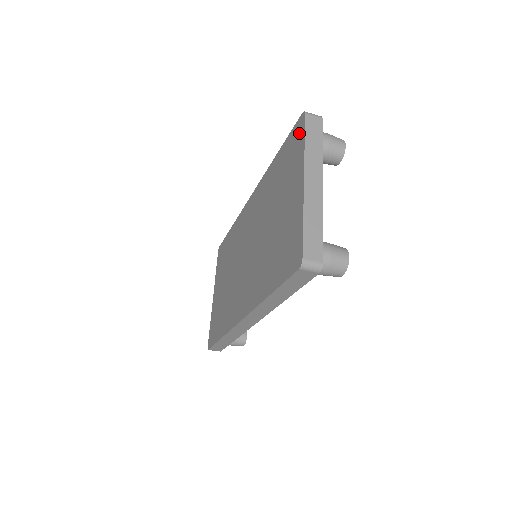
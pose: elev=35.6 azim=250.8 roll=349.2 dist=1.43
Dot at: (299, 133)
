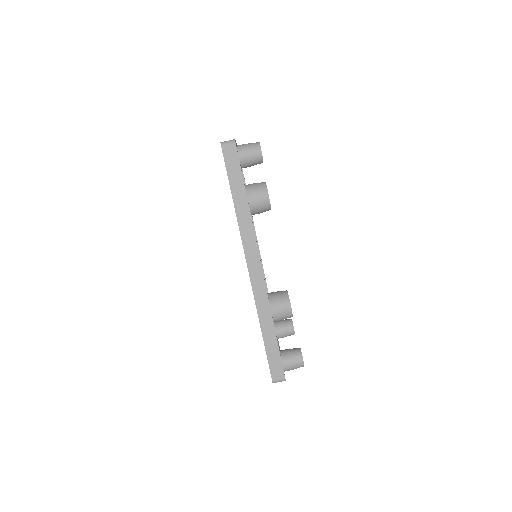
Dot at: occluded
